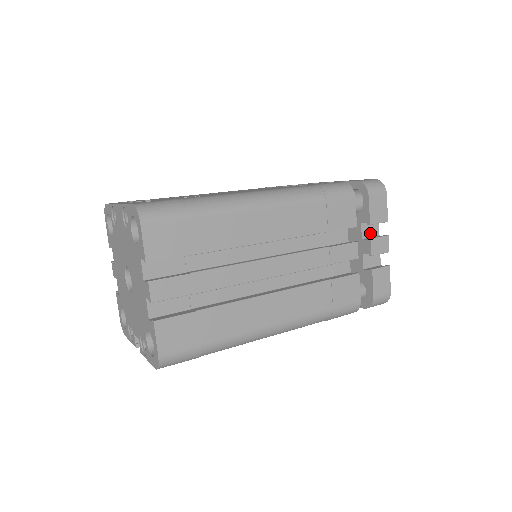
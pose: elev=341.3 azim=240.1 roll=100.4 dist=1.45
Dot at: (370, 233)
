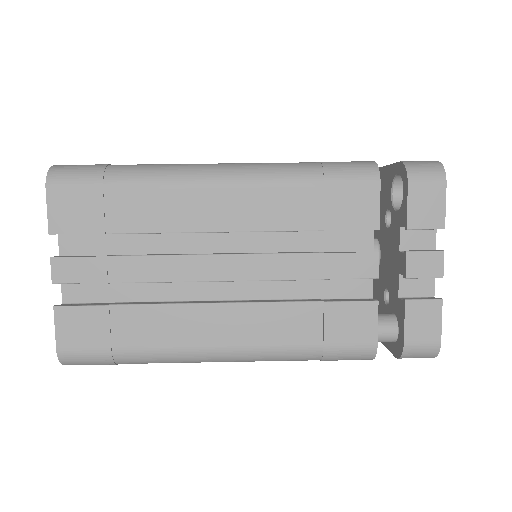
Dot at: (417, 244)
